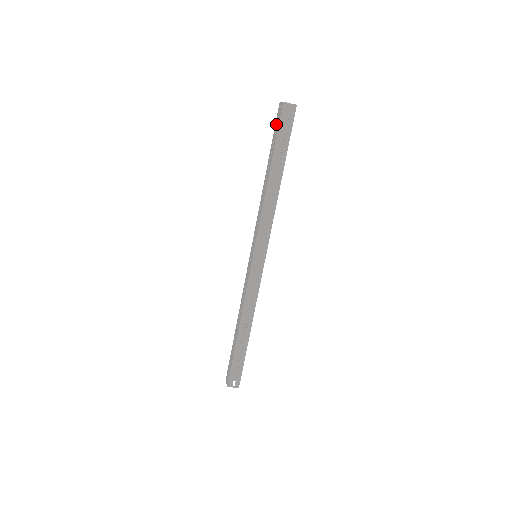
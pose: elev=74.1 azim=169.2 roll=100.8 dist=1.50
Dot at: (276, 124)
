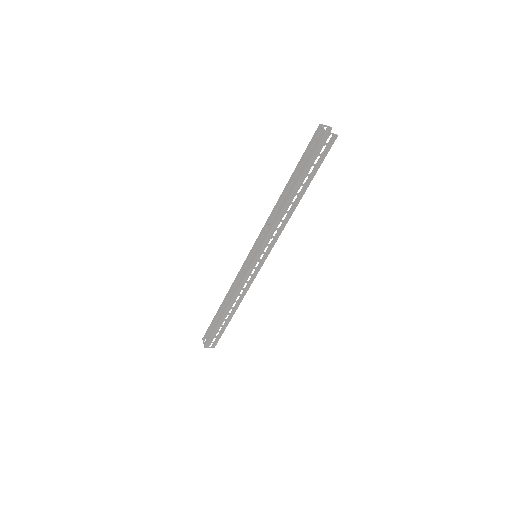
Dot at: (310, 146)
